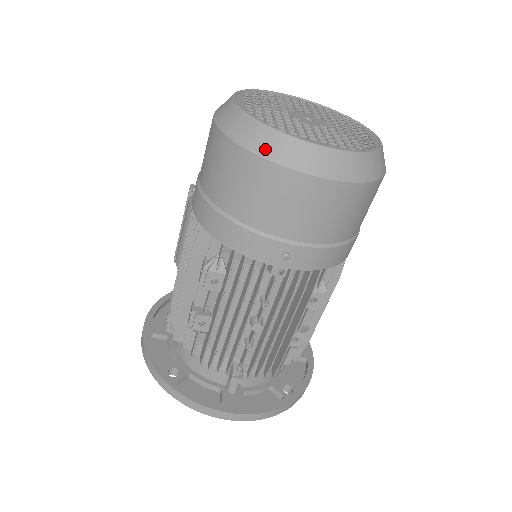
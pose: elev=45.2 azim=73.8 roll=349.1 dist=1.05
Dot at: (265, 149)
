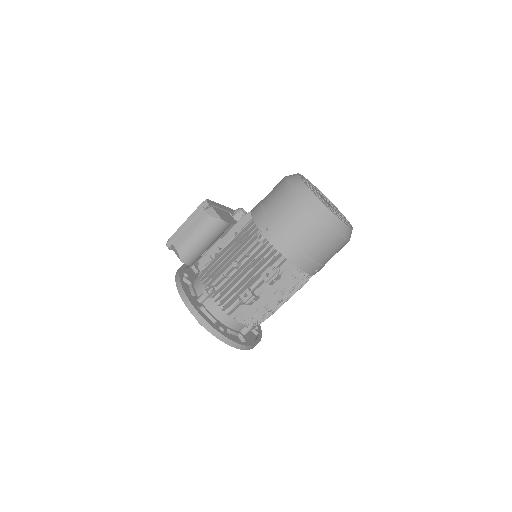
Dot at: (336, 228)
